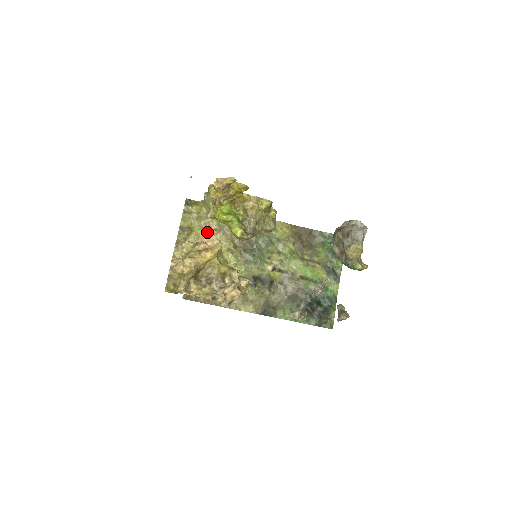
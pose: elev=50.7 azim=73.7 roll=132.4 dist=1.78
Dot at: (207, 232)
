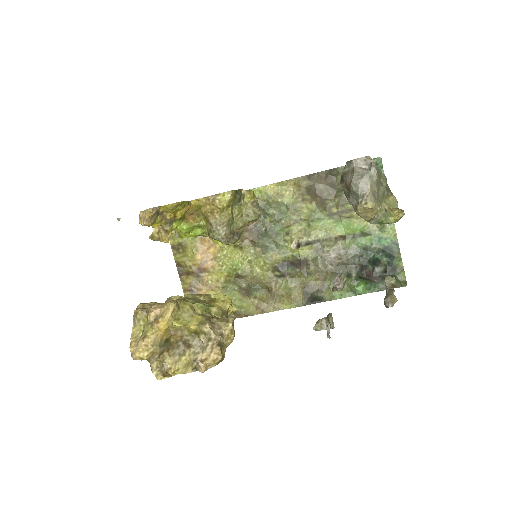
Dot at: (203, 238)
